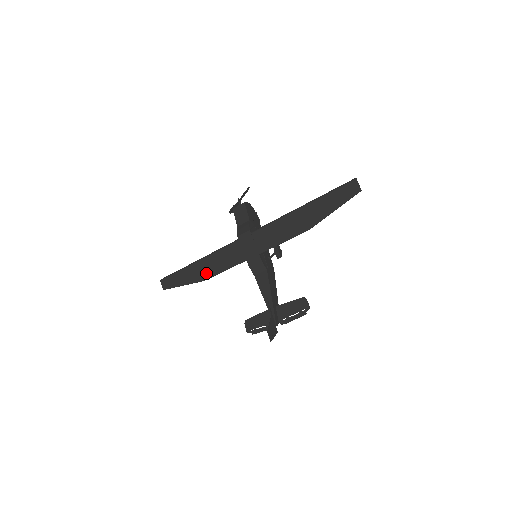
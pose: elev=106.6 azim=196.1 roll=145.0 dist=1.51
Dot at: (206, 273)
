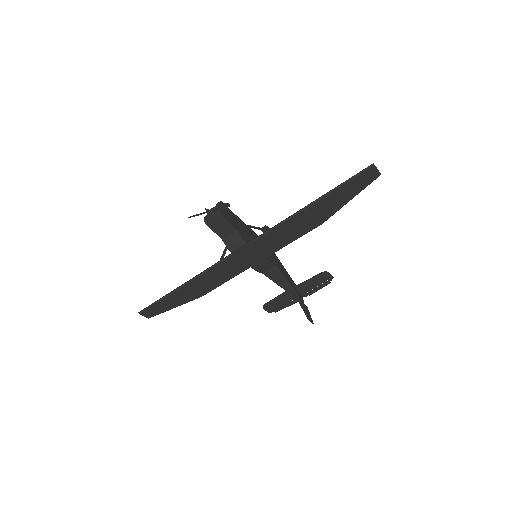
Dot at: (201, 291)
